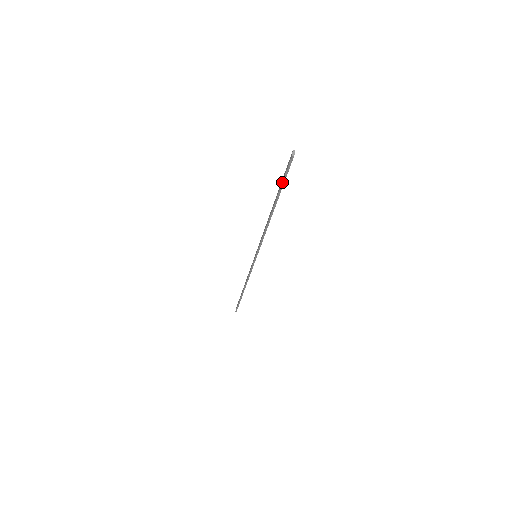
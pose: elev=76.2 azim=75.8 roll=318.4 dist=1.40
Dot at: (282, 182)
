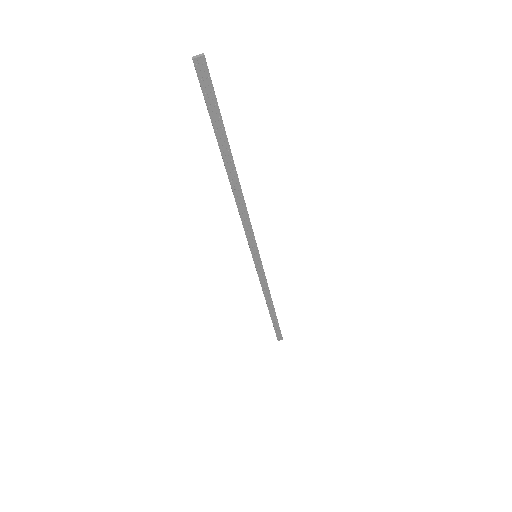
Dot at: (210, 115)
